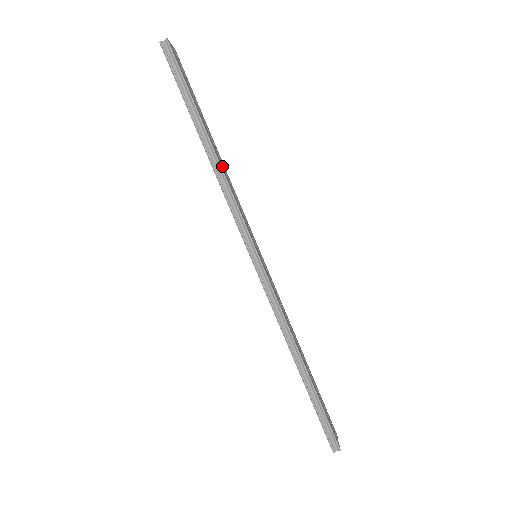
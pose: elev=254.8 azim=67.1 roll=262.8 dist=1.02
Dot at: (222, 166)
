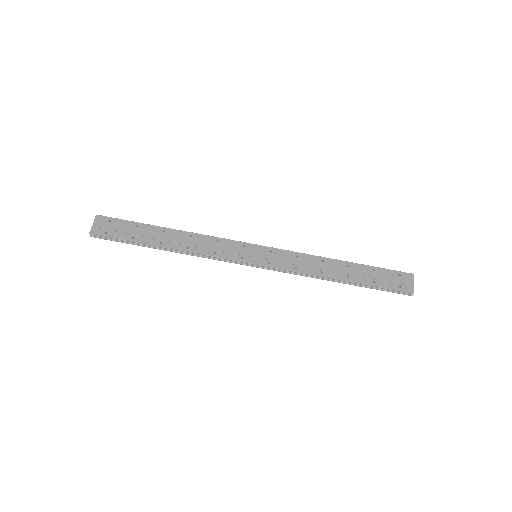
Dot at: (186, 242)
